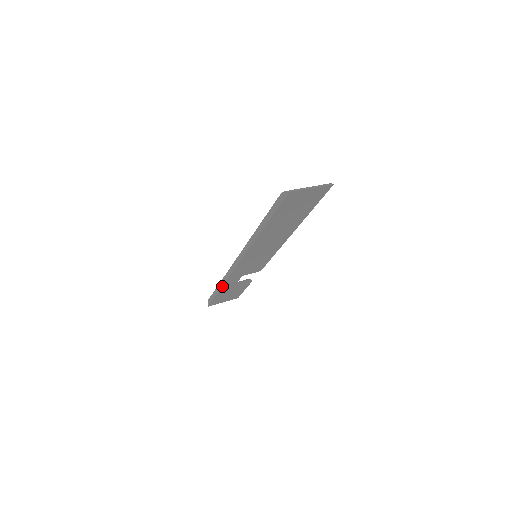
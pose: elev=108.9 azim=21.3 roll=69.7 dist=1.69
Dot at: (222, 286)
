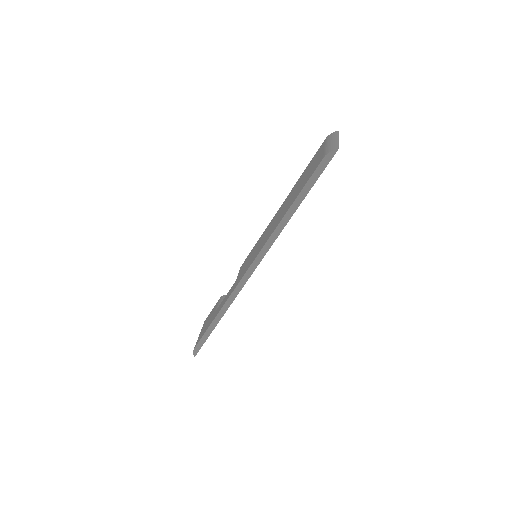
Dot at: occluded
